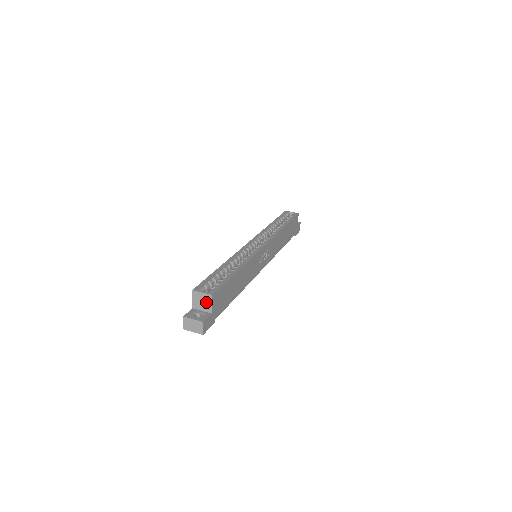
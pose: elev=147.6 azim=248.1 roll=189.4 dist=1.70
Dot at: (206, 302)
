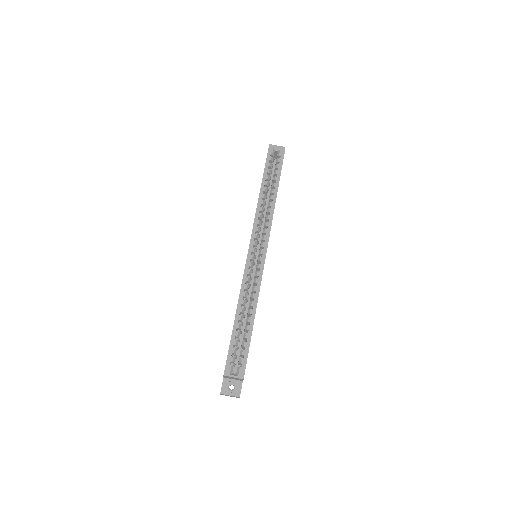
Dot at: (237, 379)
